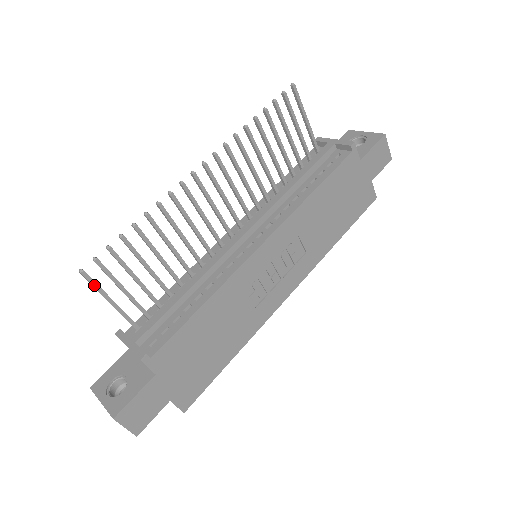
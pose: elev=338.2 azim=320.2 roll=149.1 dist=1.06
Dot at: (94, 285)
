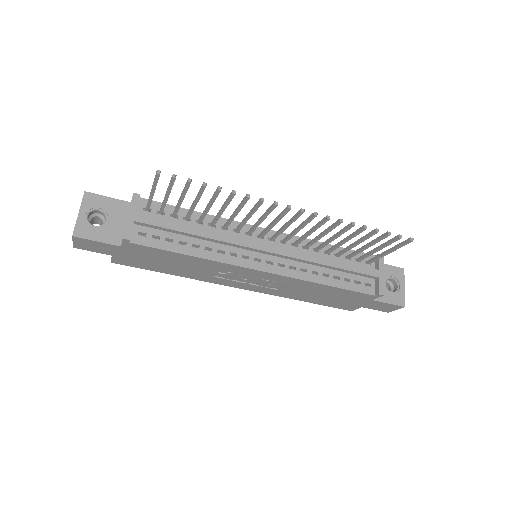
Dot at: (155, 182)
